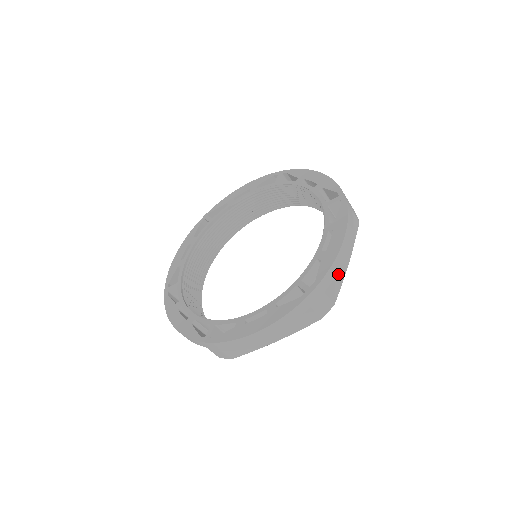
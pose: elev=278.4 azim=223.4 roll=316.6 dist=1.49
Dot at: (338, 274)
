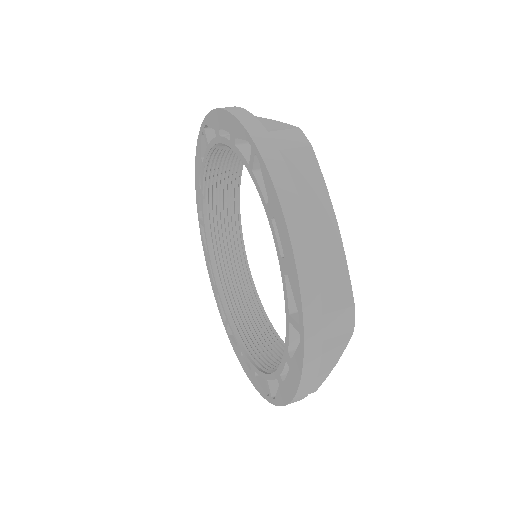
Dot at: (329, 262)
